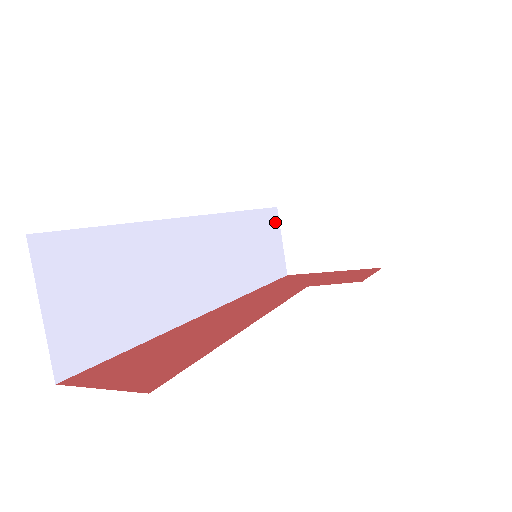
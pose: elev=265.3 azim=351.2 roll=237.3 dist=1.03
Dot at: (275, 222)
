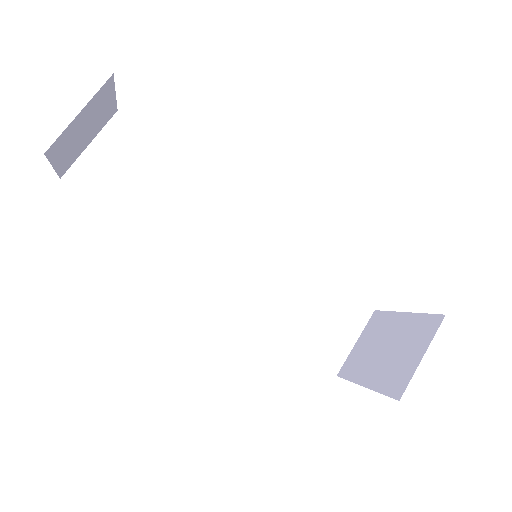
Dot at: (359, 317)
